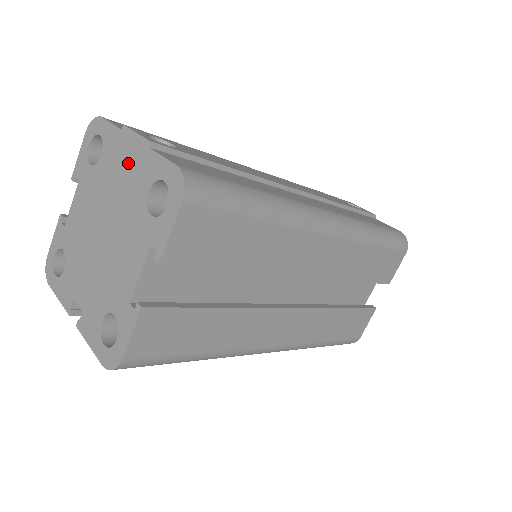
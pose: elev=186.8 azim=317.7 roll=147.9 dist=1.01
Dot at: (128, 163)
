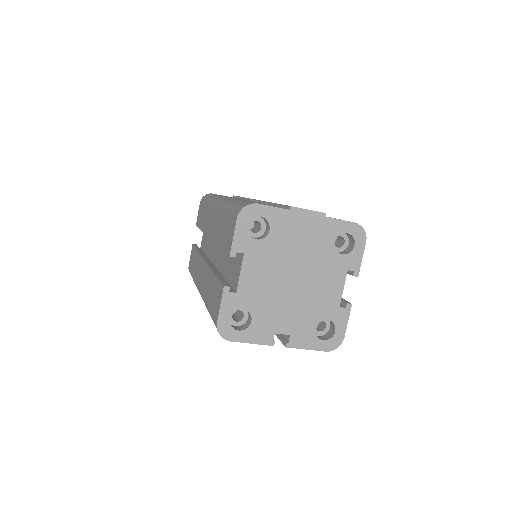
Dot at: (307, 230)
